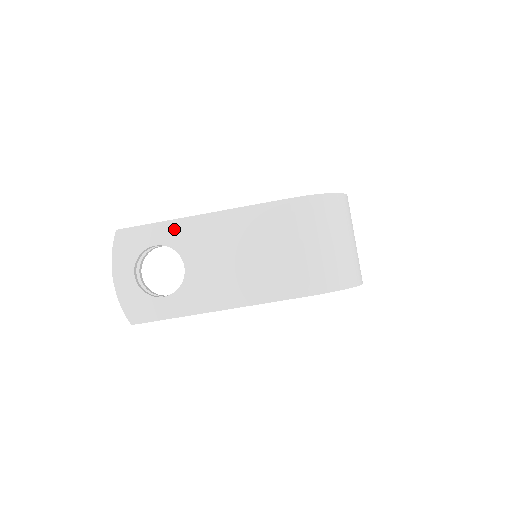
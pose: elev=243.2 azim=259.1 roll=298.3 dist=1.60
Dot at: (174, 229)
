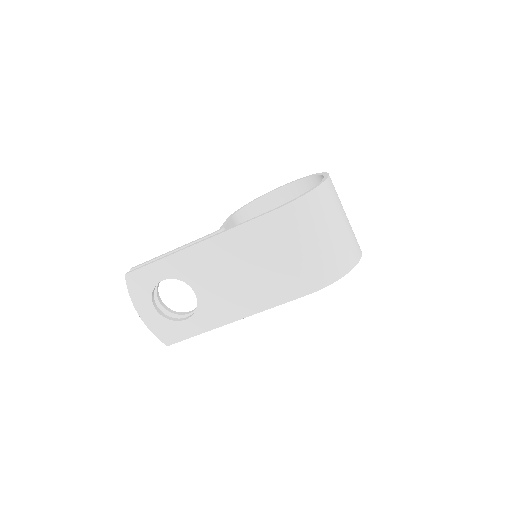
Dot at: (174, 263)
